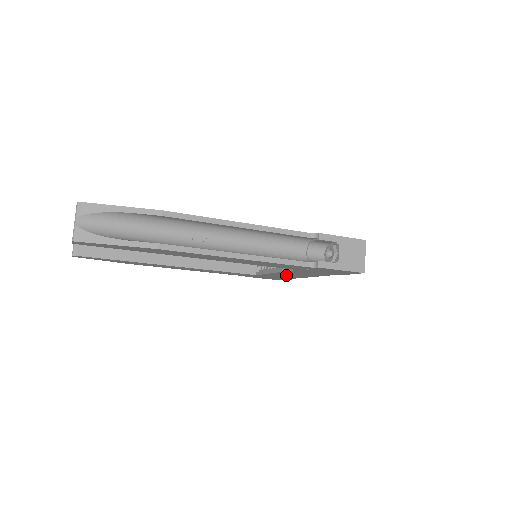
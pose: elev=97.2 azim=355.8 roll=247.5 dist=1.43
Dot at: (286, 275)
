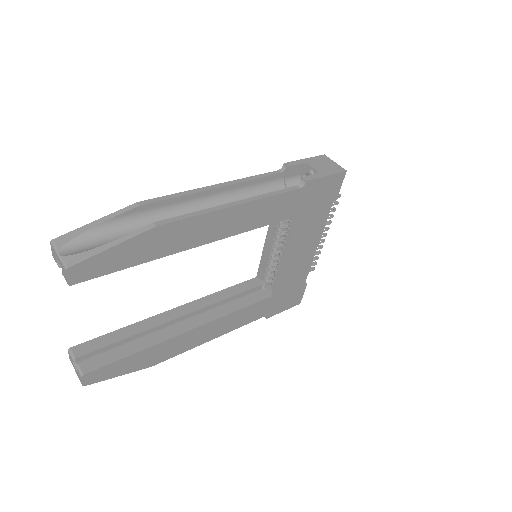
Dot at: (296, 264)
